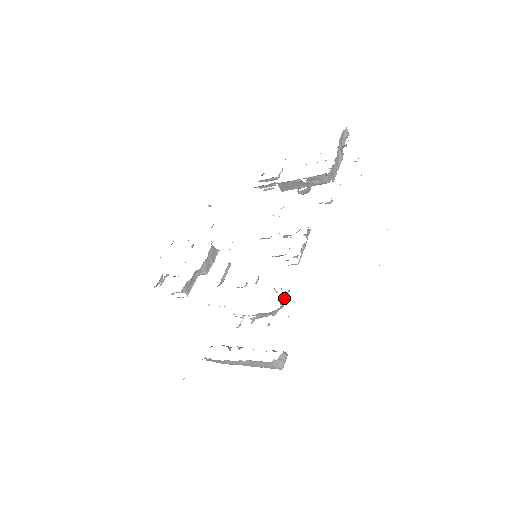
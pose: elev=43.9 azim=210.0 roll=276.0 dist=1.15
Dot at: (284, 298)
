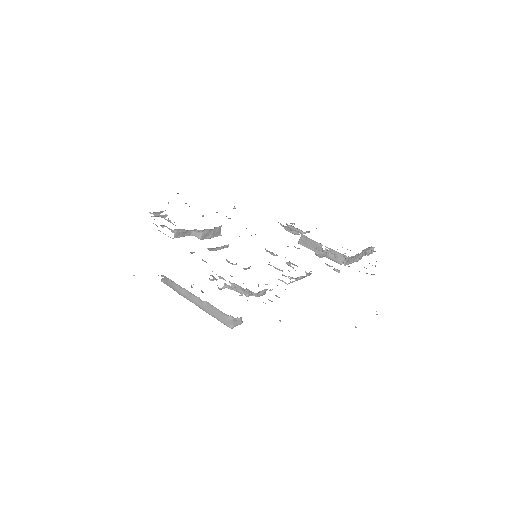
Dot at: (263, 292)
